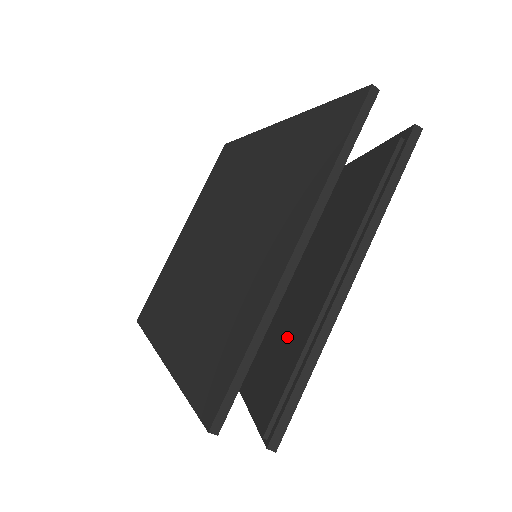
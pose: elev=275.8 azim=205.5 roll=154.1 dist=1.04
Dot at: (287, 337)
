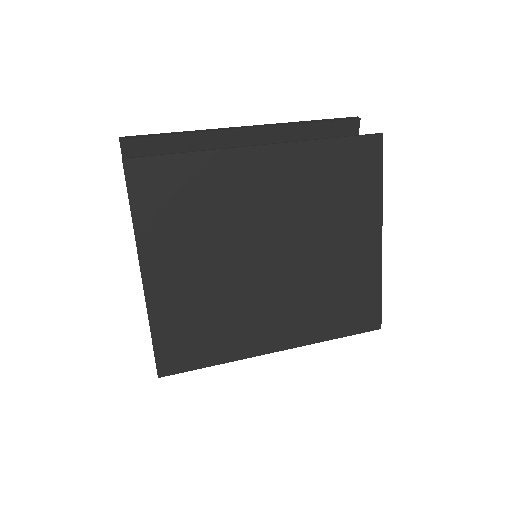
Dot at: occluded
